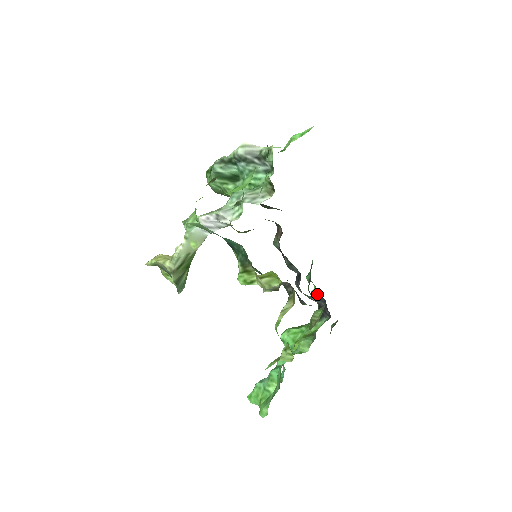
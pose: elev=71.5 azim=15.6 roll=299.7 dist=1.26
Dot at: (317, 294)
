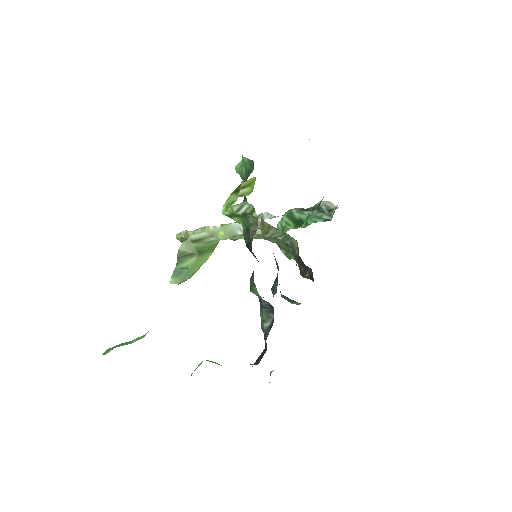
Dot at: occluded
